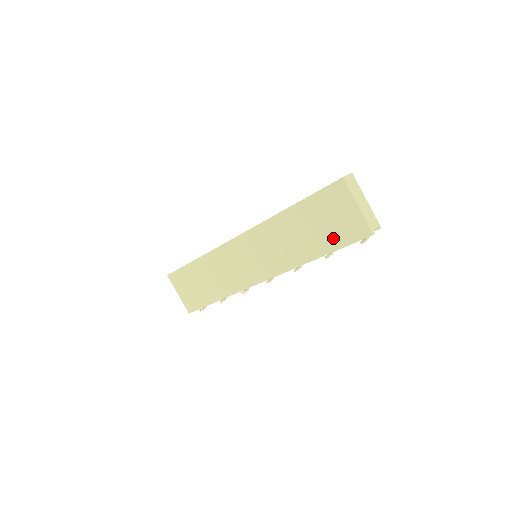
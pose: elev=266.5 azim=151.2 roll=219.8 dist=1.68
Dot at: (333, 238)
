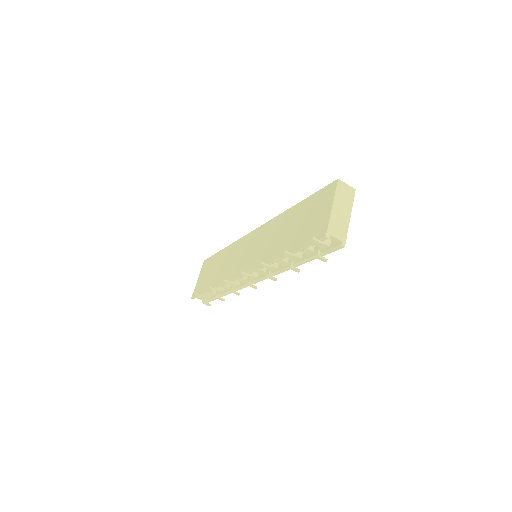
Dot at: (301, 237)
